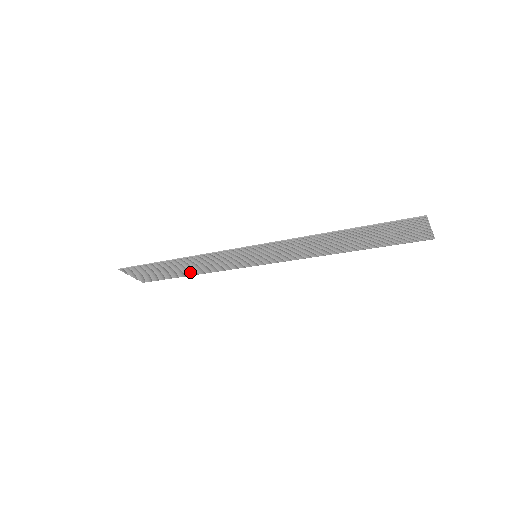
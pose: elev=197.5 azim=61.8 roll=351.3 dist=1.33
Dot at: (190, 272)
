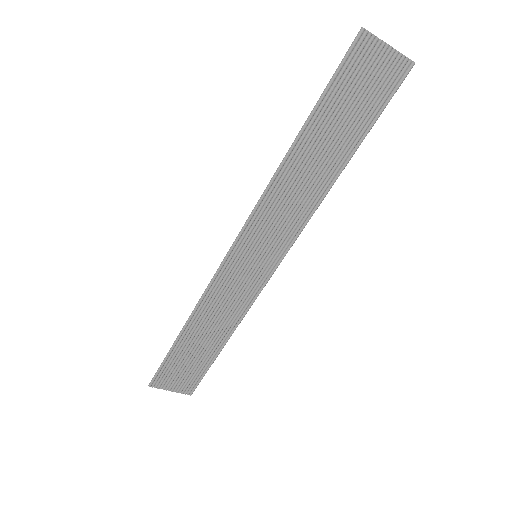
Dot at: (219, 340)
